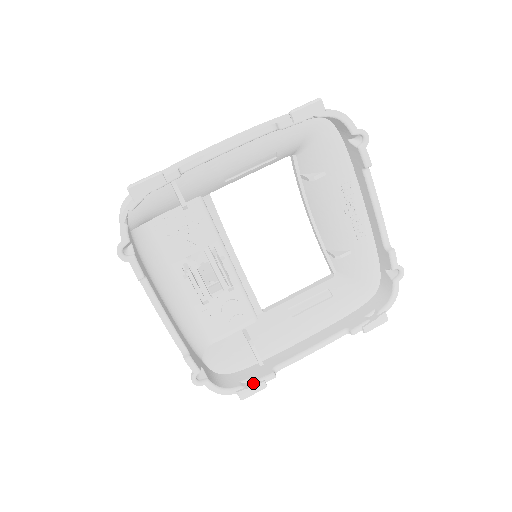
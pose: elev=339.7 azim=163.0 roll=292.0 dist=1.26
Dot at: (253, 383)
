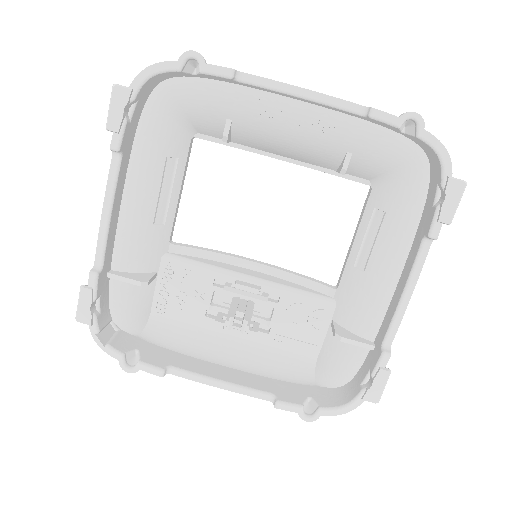
Dot at: (371, 378)
